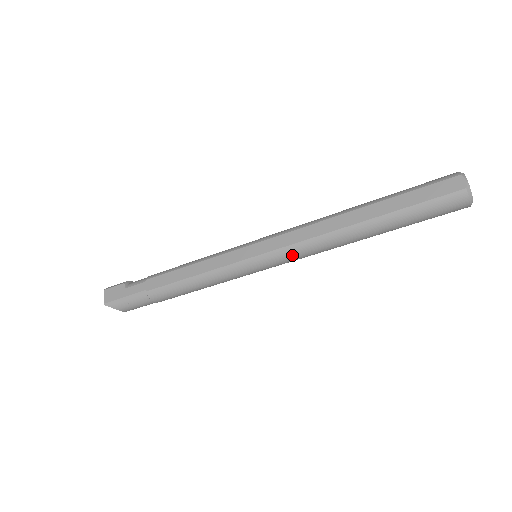
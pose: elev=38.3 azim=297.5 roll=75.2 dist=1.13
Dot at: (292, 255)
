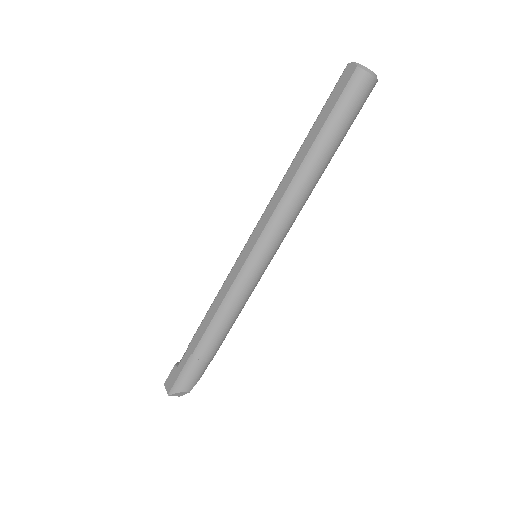
Dot at: (277, 227)
